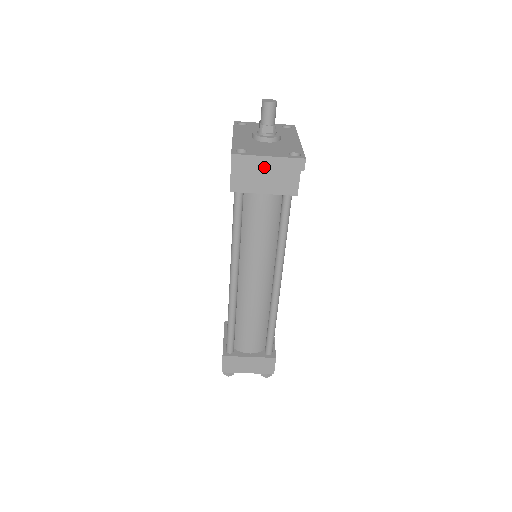
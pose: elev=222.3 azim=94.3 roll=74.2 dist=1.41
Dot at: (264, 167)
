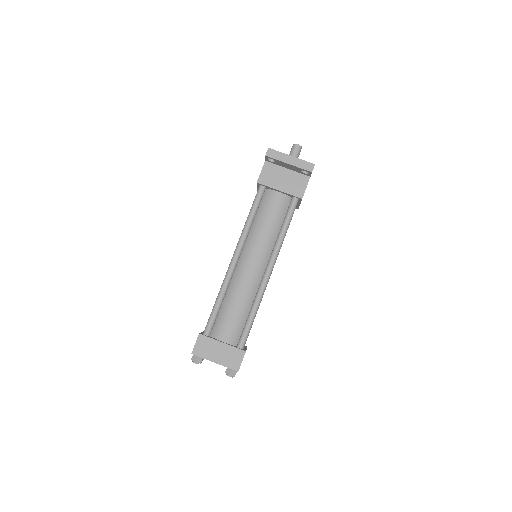
Dot at: (287, 162)
